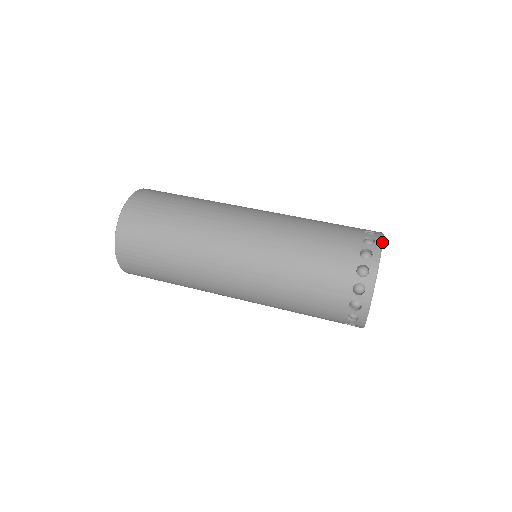
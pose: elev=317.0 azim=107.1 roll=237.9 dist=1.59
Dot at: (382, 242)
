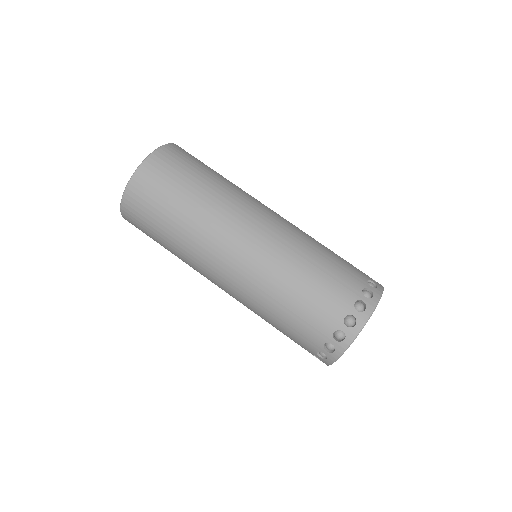
Dot at: (341, 355)
